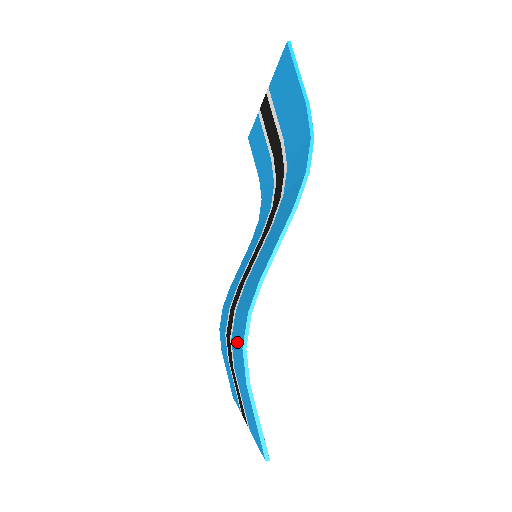
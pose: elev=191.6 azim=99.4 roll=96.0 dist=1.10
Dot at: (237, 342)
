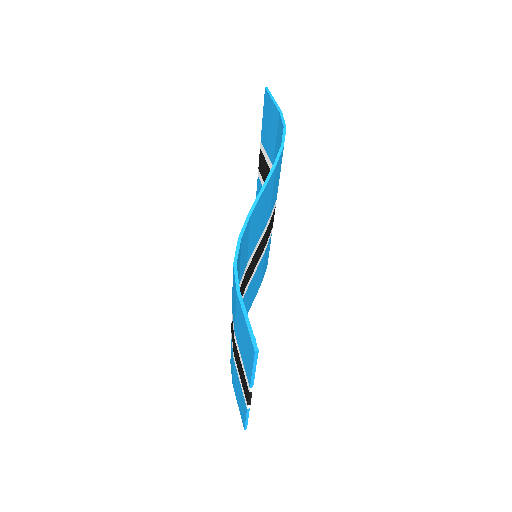
Dot at: occluded
